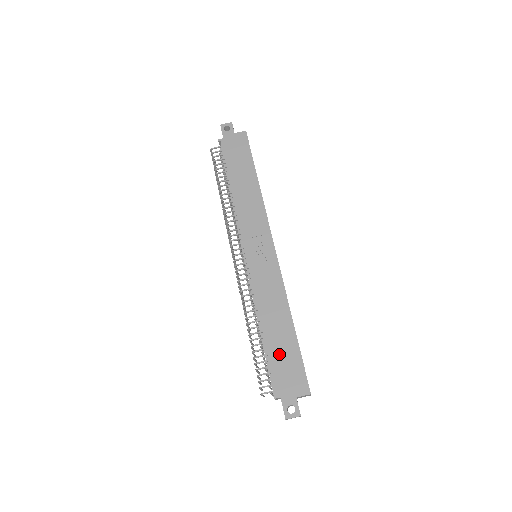
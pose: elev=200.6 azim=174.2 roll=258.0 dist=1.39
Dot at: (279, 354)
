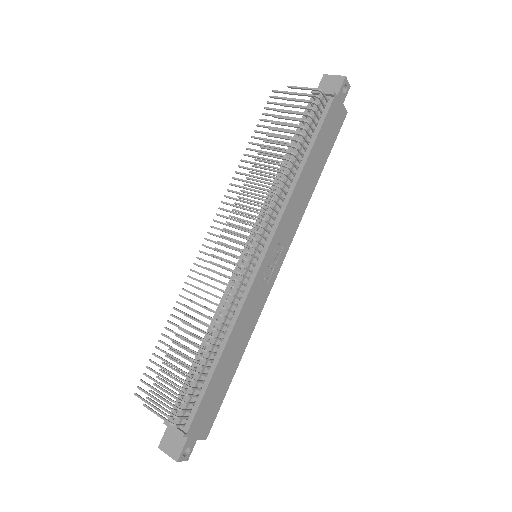
Dot at: (215, 389)
